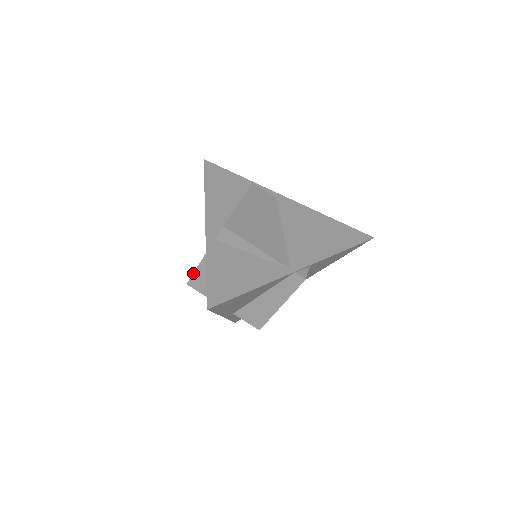
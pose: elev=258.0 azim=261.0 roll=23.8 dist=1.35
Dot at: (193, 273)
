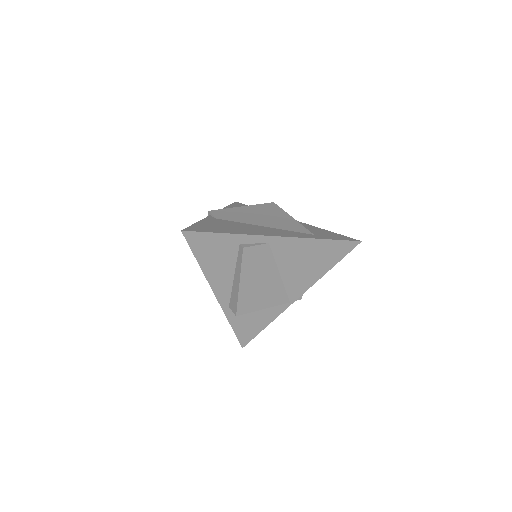
Dot at: occluded
